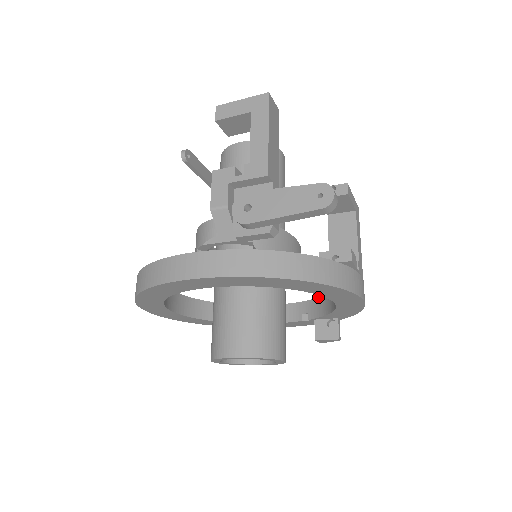
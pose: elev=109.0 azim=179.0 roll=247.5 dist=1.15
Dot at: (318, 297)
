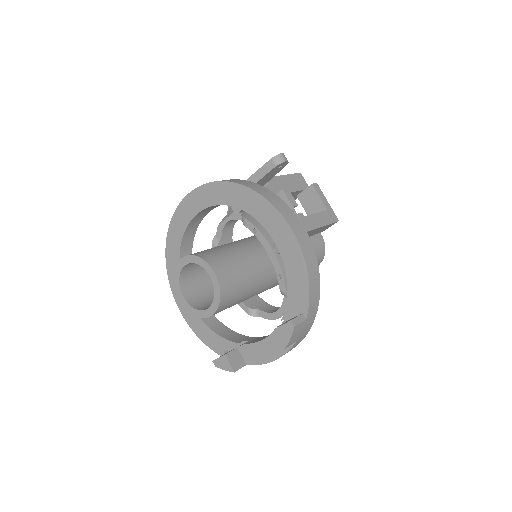
Dot at: occluded
